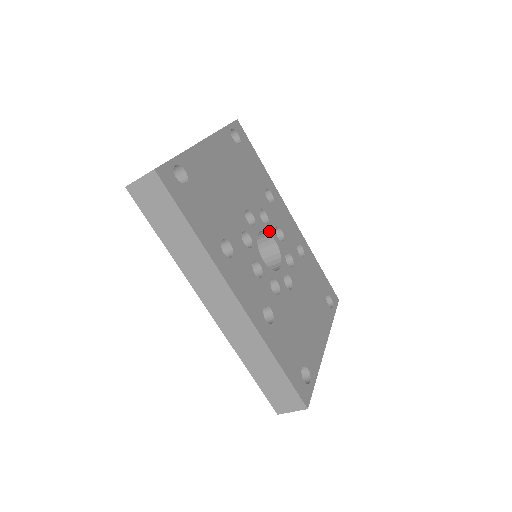
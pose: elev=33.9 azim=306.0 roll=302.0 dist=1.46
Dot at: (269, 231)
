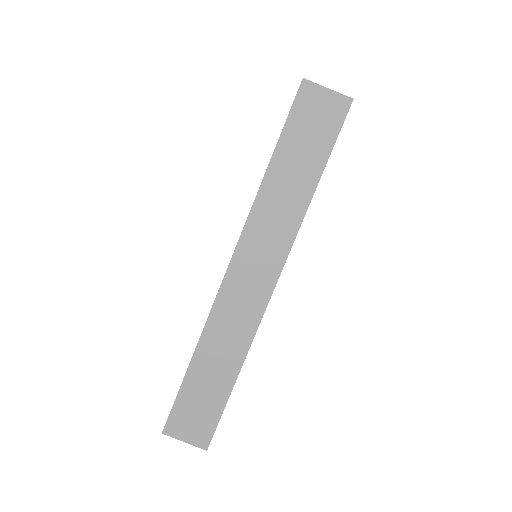
Dot at: occluded
